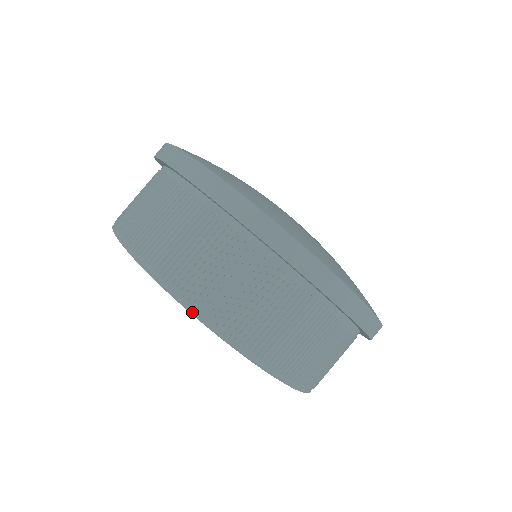
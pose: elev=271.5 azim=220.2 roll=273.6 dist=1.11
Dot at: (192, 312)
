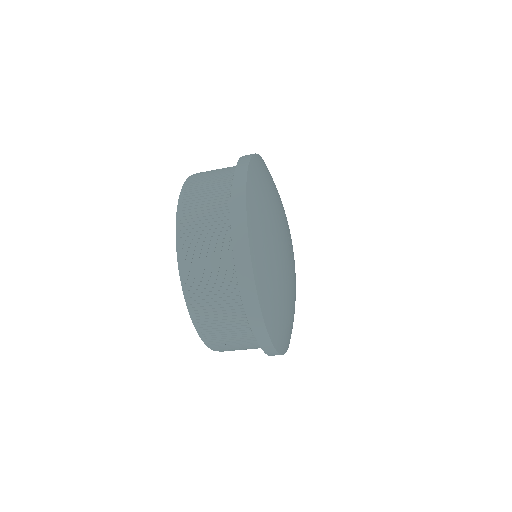
Dot at: occluded
